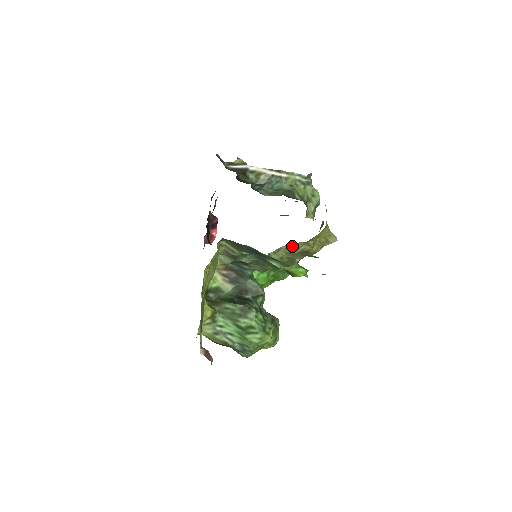
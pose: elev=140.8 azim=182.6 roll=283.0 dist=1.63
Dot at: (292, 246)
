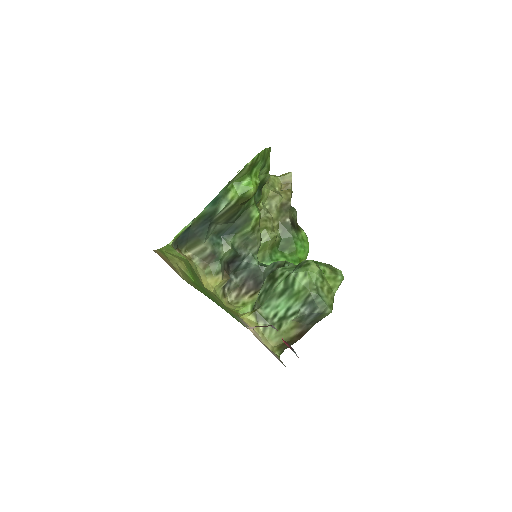
Dot at: (260, 211)
